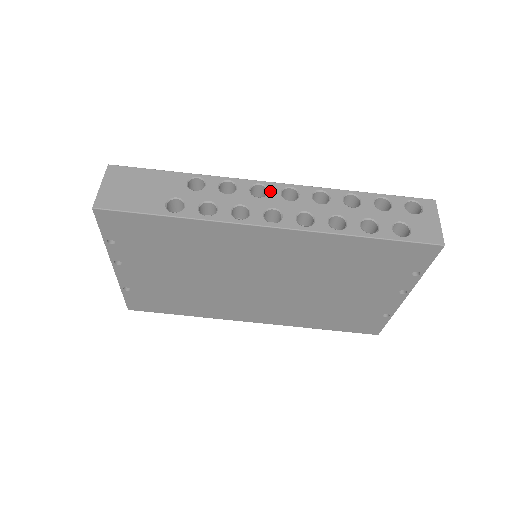
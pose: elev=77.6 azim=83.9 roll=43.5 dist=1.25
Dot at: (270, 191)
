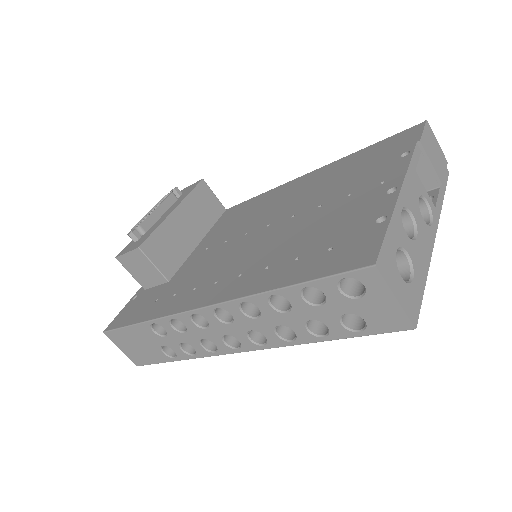
Dot at: (207, 319)
